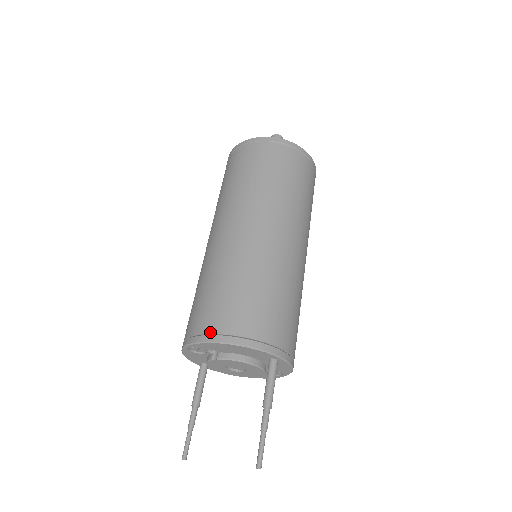
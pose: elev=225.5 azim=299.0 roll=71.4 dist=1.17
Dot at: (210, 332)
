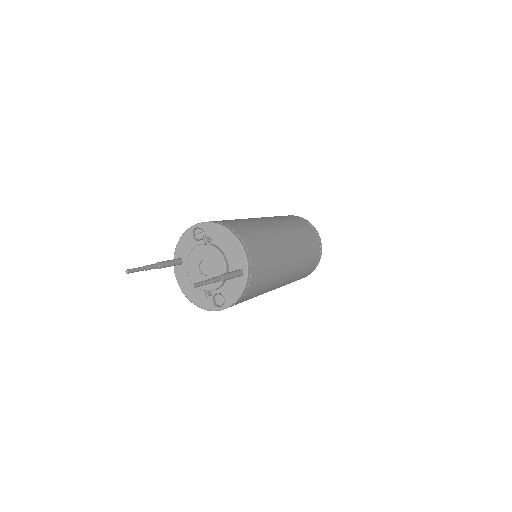
Dot at: (223, 223)
